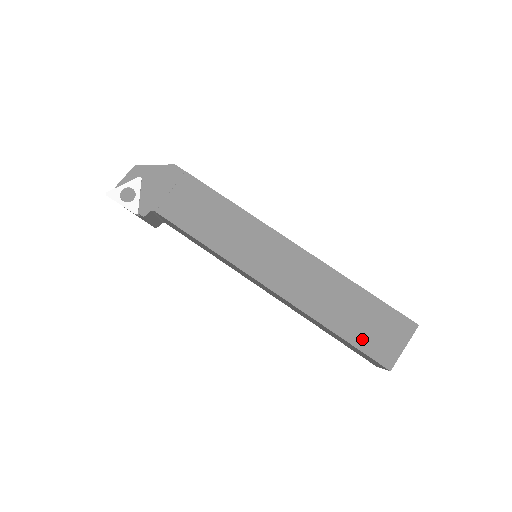
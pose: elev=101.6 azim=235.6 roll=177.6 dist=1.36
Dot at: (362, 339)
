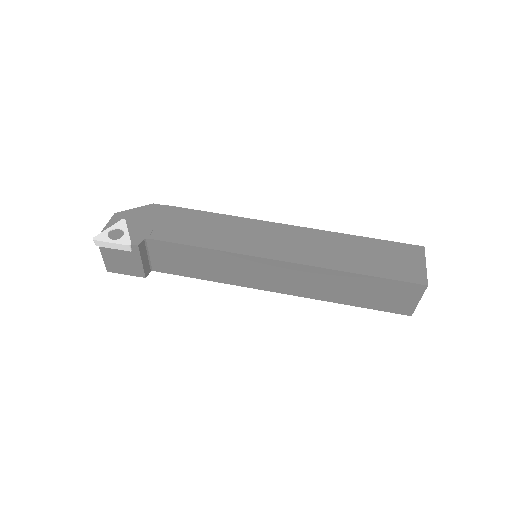
Dot at: (388, 271)
